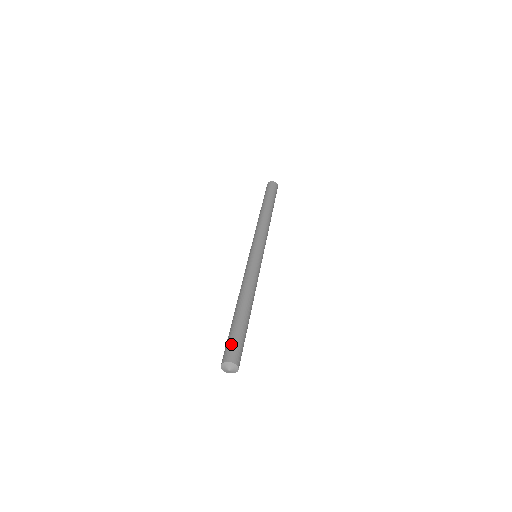
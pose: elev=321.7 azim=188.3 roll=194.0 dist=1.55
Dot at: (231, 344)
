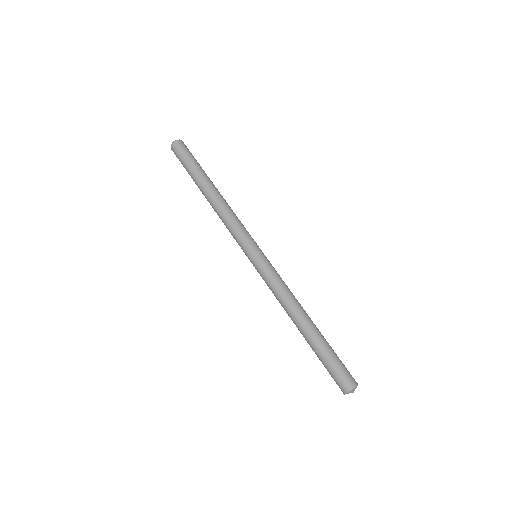
Dot at: (339, 371)
